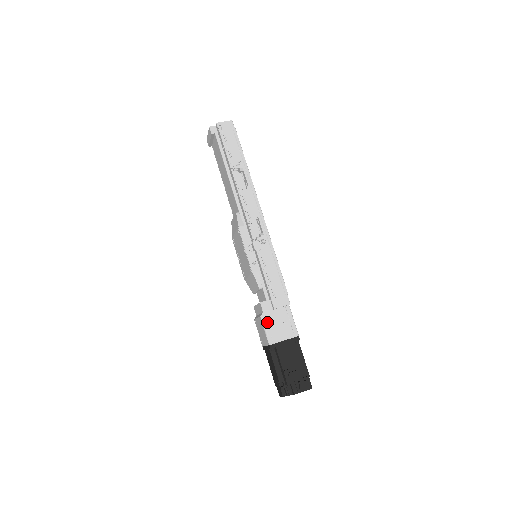
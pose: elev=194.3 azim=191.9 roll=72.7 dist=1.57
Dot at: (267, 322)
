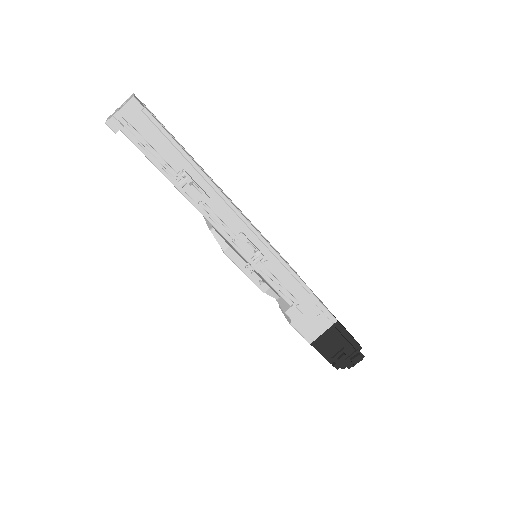
Dot at: (299, 326)
